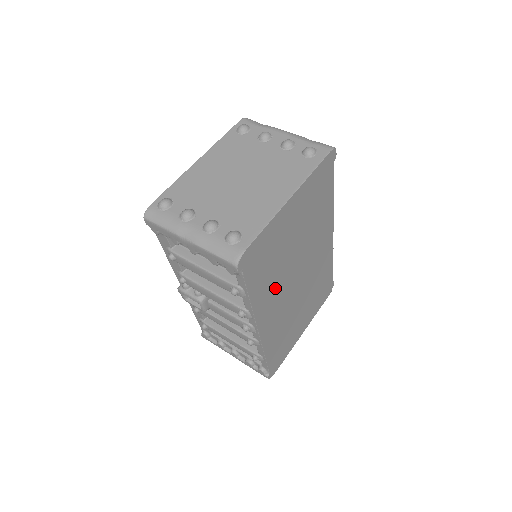
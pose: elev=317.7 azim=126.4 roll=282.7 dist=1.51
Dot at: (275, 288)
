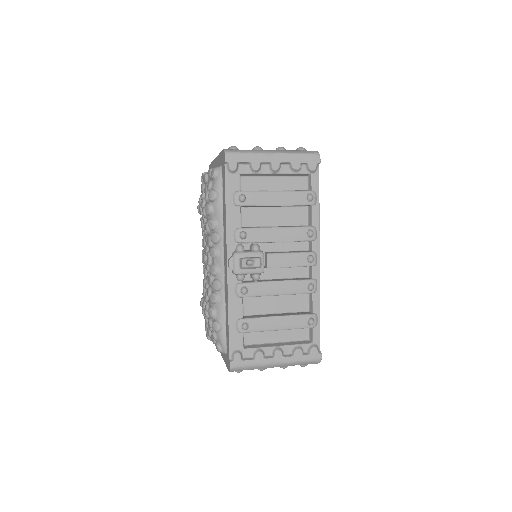
Dot at: occluded
